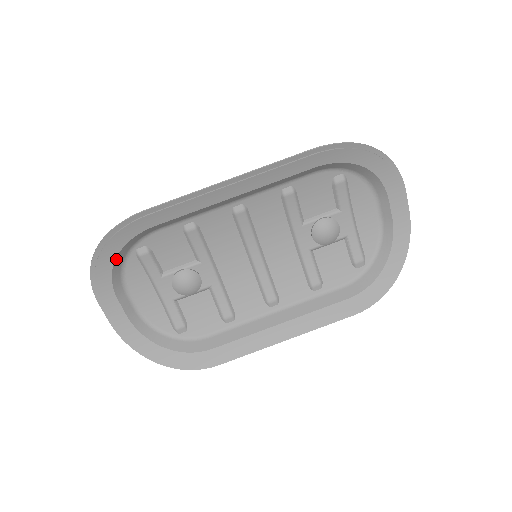
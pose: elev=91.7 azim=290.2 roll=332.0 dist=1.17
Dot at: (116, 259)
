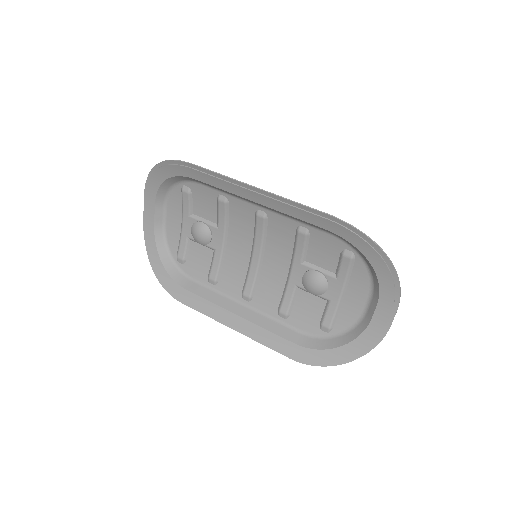
Dot at: (165, 181)
